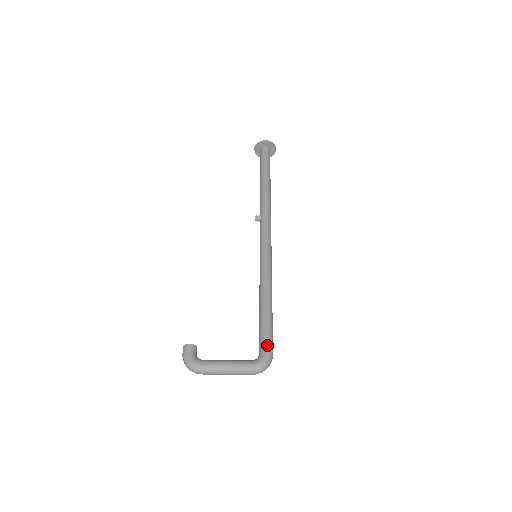
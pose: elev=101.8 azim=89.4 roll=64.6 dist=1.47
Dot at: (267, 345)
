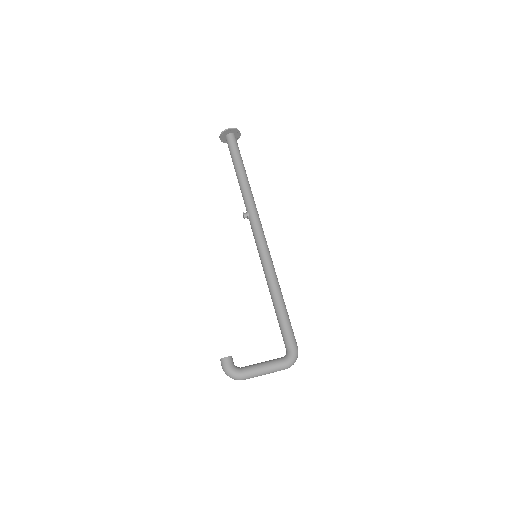
Dot at: (292, 341)
